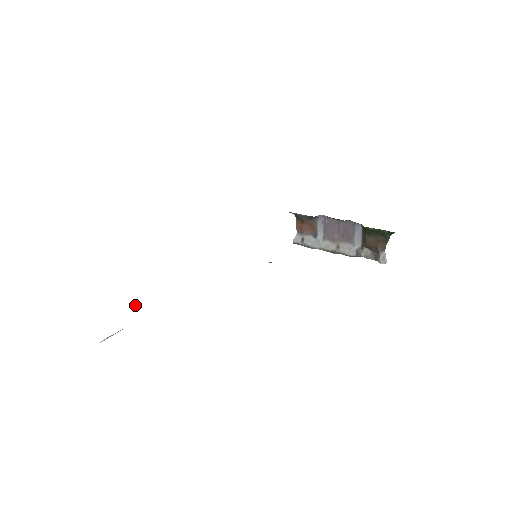
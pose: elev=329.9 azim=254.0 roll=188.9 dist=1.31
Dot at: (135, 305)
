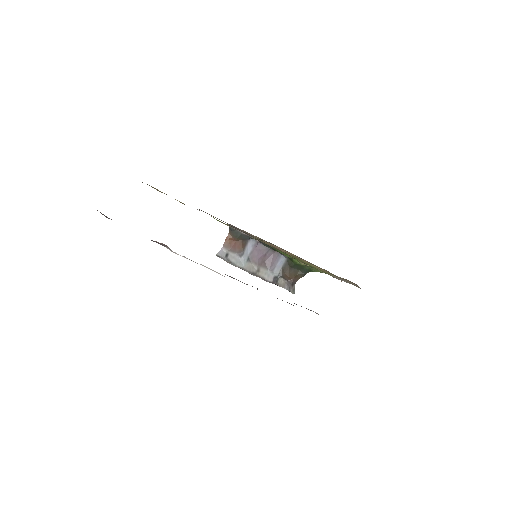
Dot at: occluded
